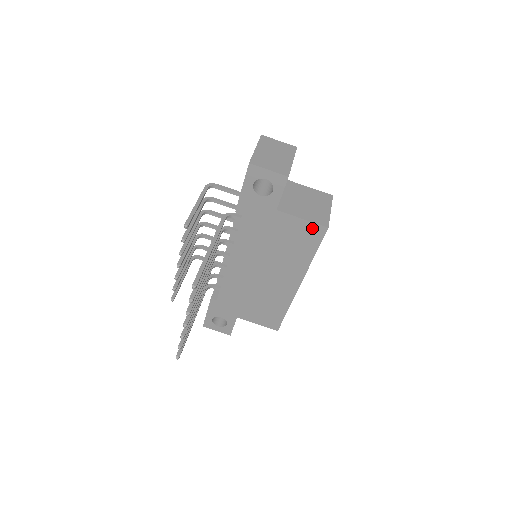
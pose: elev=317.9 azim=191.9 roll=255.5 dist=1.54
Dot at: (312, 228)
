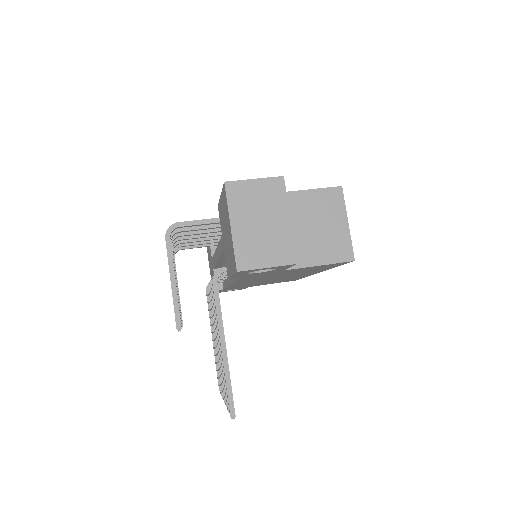
Dot at: (333, 264)
